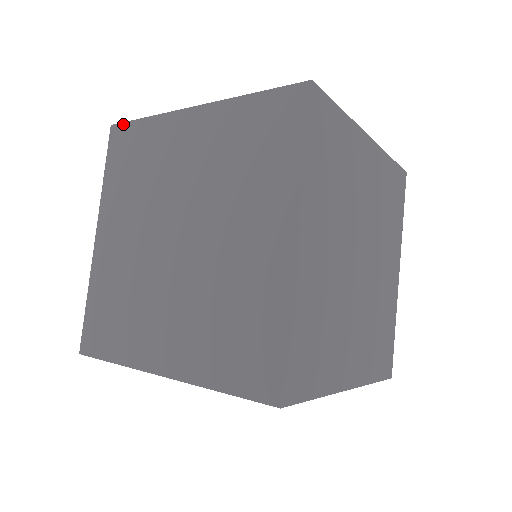
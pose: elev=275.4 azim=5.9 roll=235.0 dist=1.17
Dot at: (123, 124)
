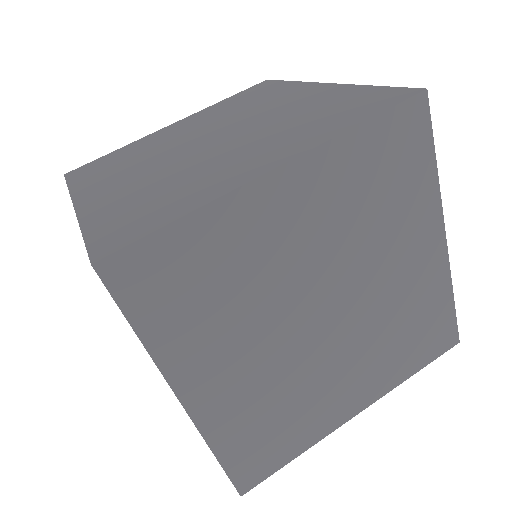
Dot at: occluded
